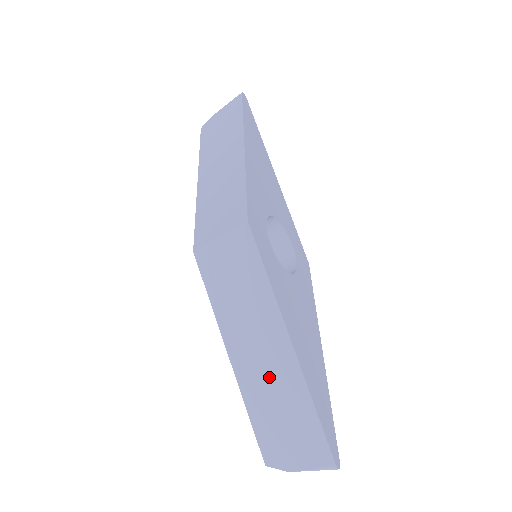
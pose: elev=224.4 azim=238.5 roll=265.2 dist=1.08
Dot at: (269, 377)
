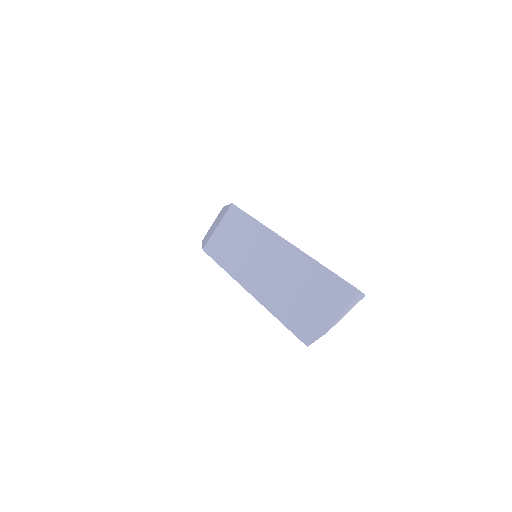
Dot at: (281, 277)
